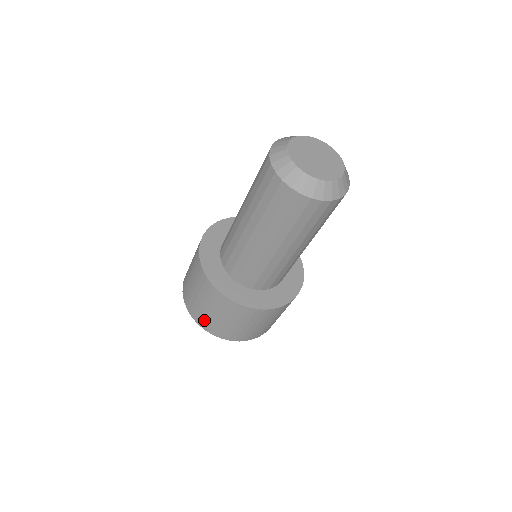
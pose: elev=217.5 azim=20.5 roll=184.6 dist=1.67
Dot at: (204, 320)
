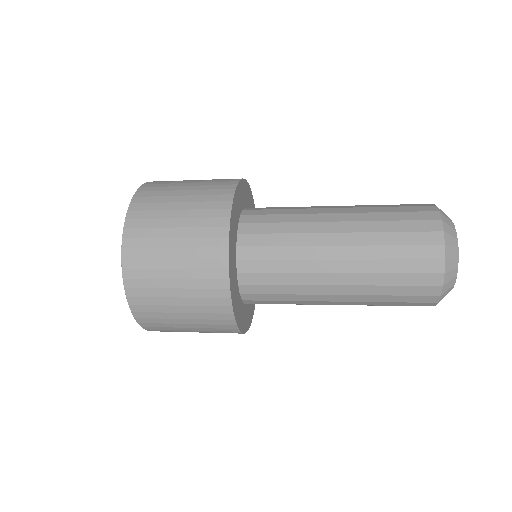
Dot at: (144, 278)
